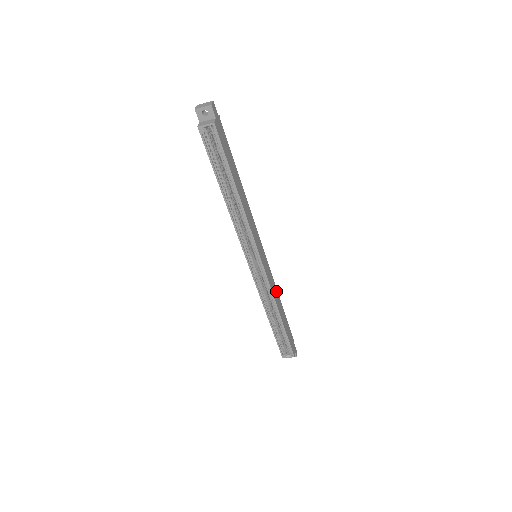
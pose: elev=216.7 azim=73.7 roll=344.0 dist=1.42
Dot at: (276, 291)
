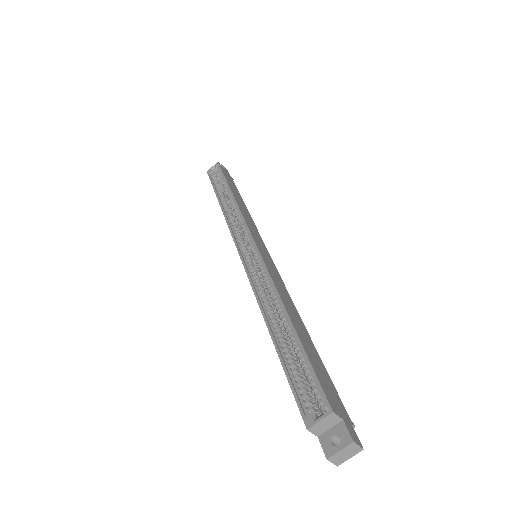
Dot at: (291, 302)
